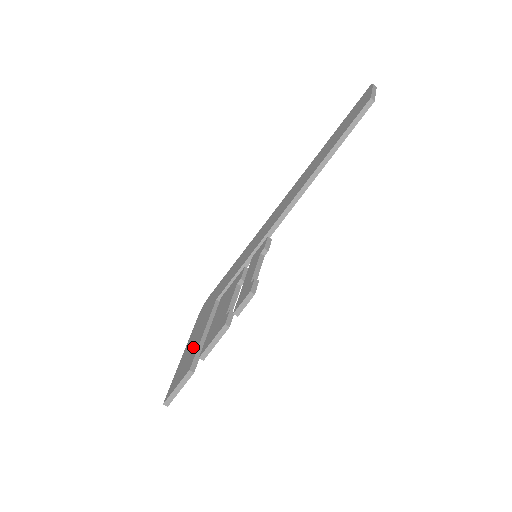
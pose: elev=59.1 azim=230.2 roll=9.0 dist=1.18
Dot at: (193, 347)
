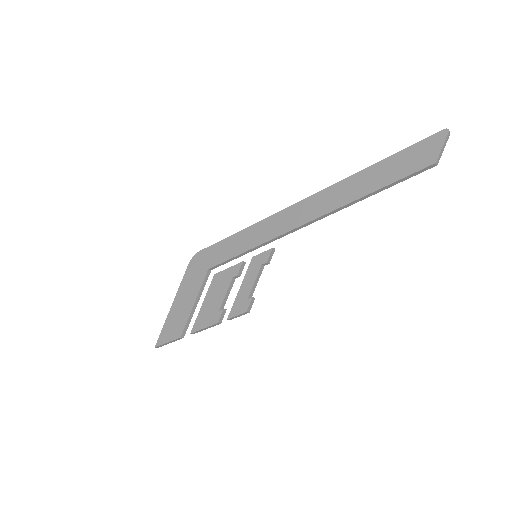
Dot at: (183, 311)
